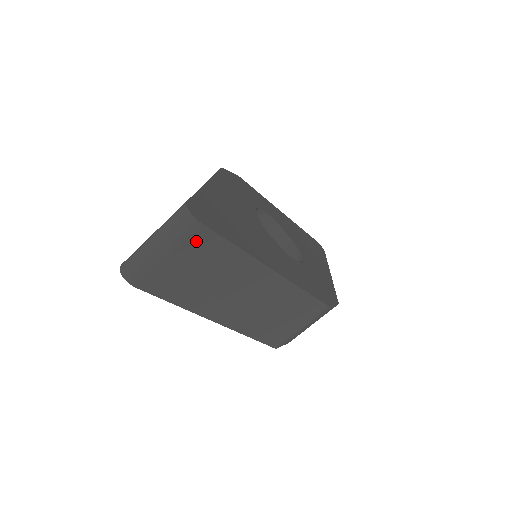
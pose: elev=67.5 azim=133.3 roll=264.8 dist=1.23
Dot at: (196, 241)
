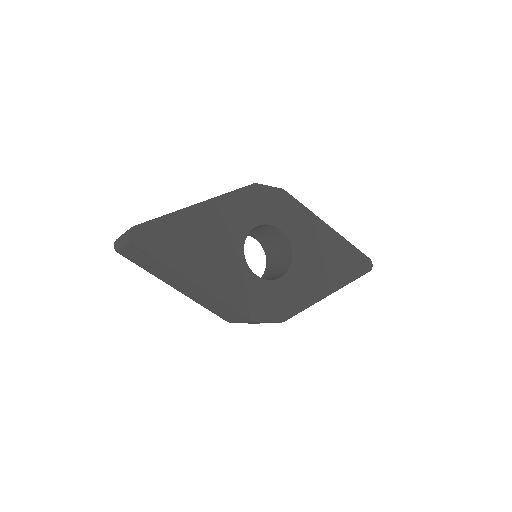
Dot at: (135, 249)
